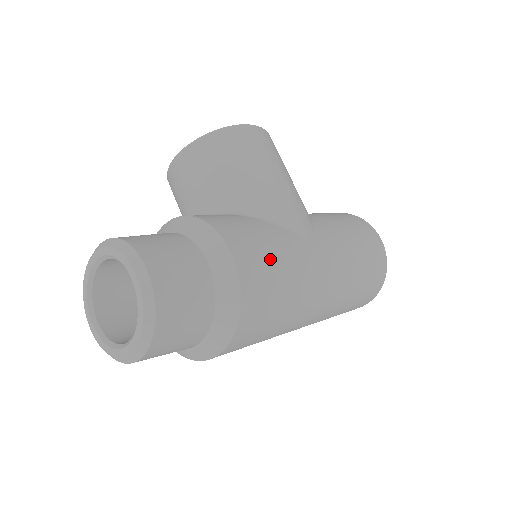
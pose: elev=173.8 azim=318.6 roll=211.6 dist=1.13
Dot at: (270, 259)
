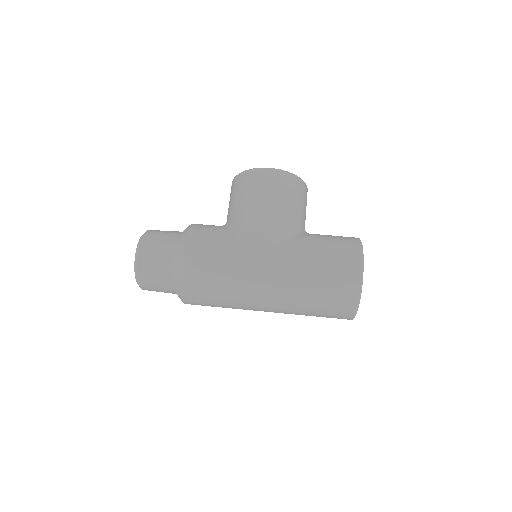
Dot at: (211, 257)
